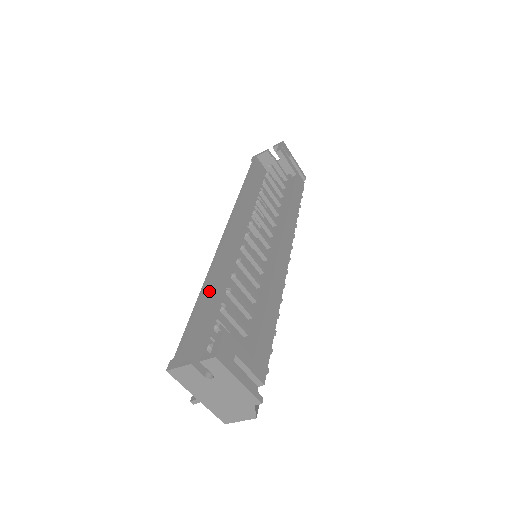
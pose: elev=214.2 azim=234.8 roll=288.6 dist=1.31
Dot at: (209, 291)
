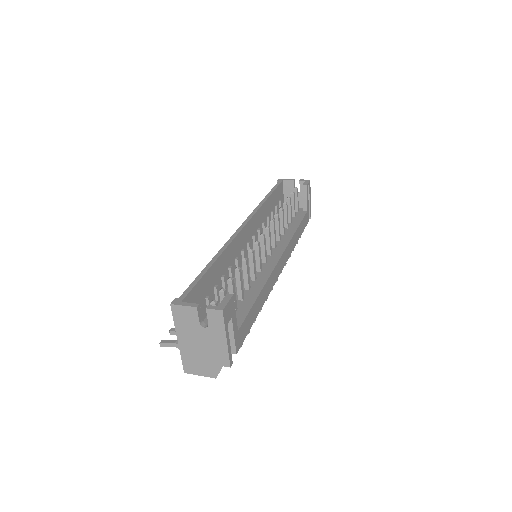
Dot at: (219, 262)
